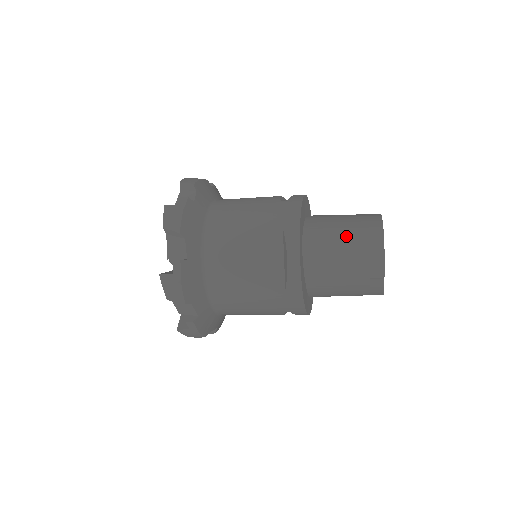
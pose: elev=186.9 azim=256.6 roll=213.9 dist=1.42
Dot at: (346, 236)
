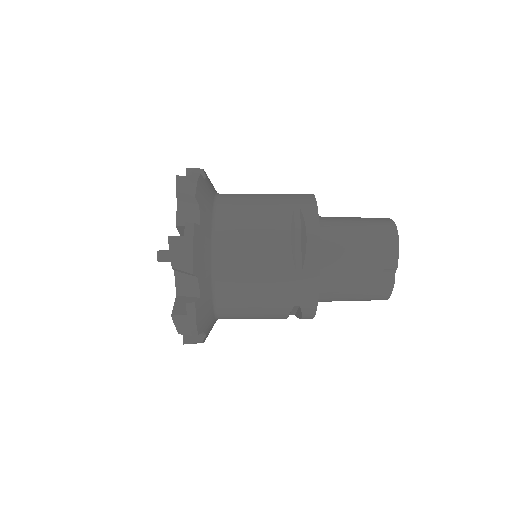
Dot at: (360, 224)
